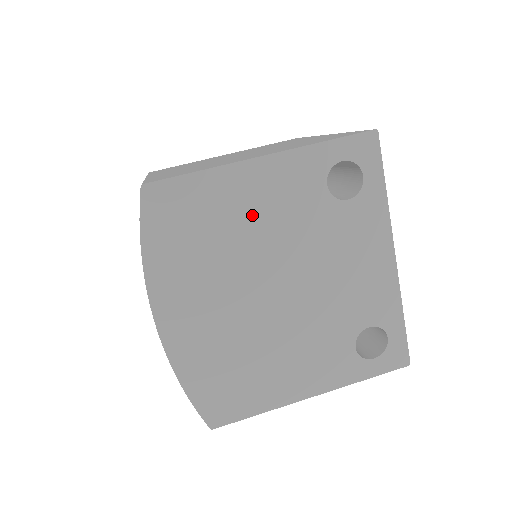
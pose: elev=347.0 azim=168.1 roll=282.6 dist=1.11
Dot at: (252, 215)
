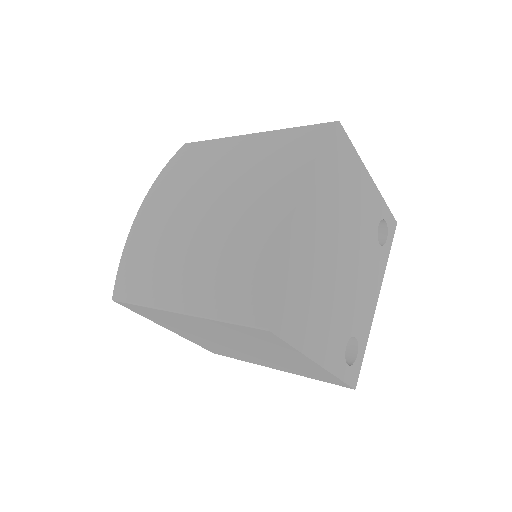
Dot at: (356, 201)
